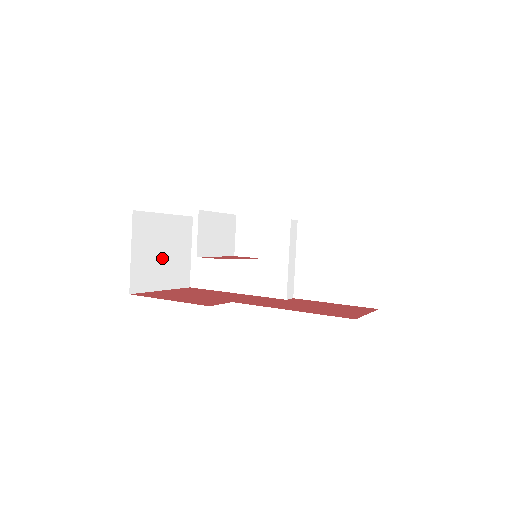
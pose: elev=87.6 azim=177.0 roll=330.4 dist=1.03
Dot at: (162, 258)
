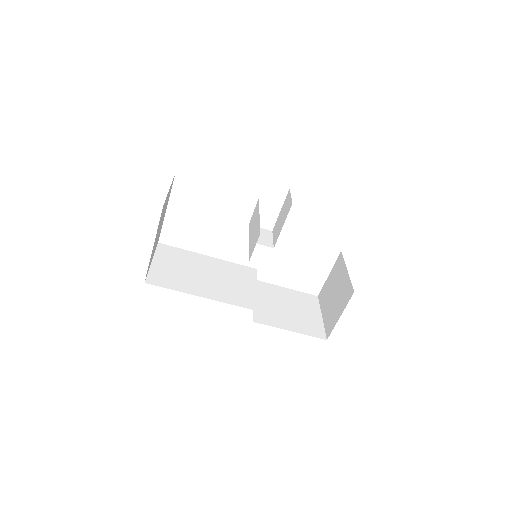
Dot at: (159, 228)
